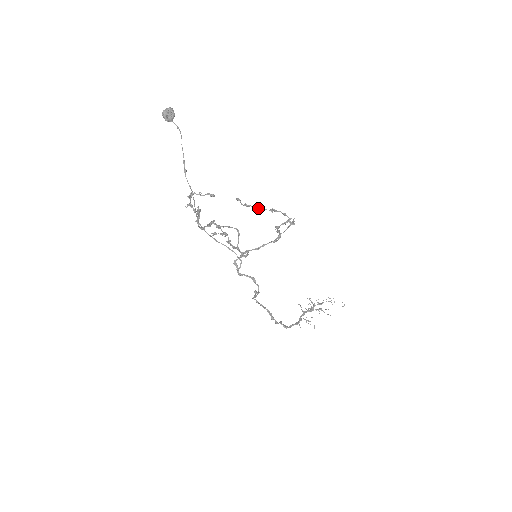
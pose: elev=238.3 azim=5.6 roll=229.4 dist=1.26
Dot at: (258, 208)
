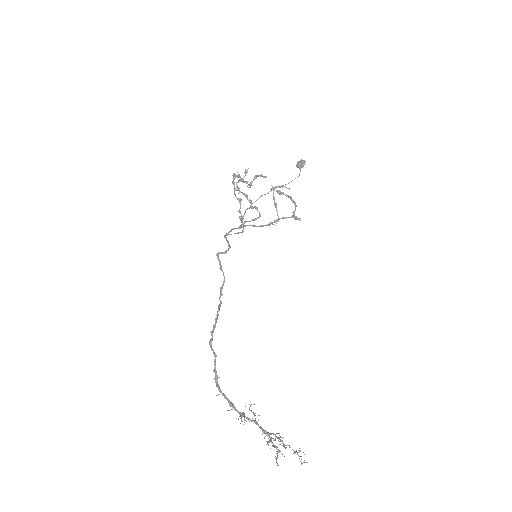
Dot at: (282, 192)
